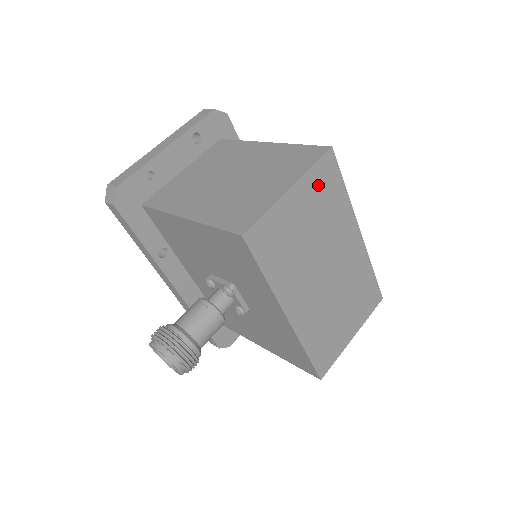
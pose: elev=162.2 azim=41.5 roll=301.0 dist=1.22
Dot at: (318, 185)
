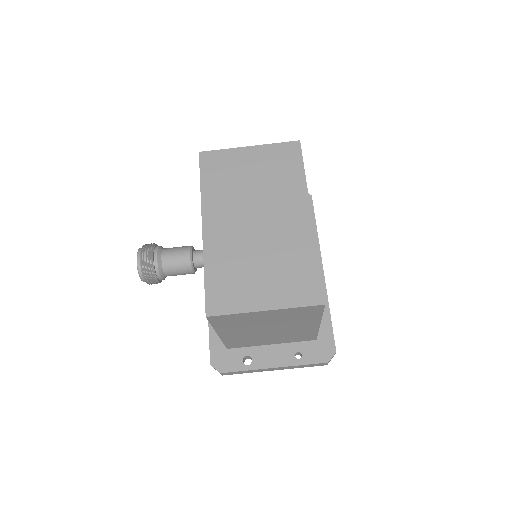
Dot at: (276, 157)
